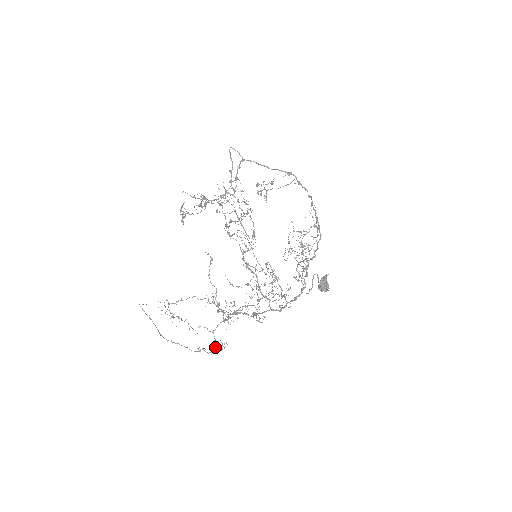
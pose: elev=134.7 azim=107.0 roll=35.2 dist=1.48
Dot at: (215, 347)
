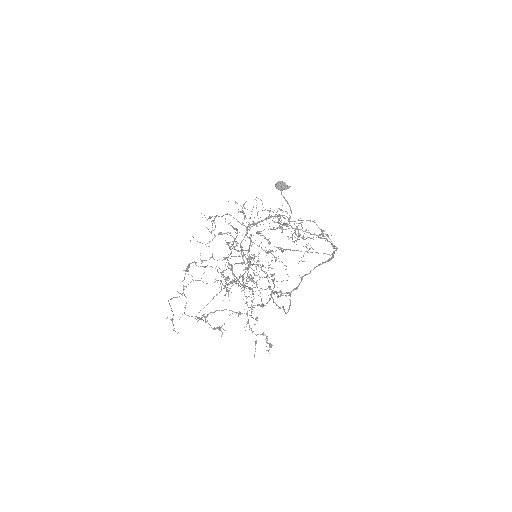
Dot at: (225, 287)
